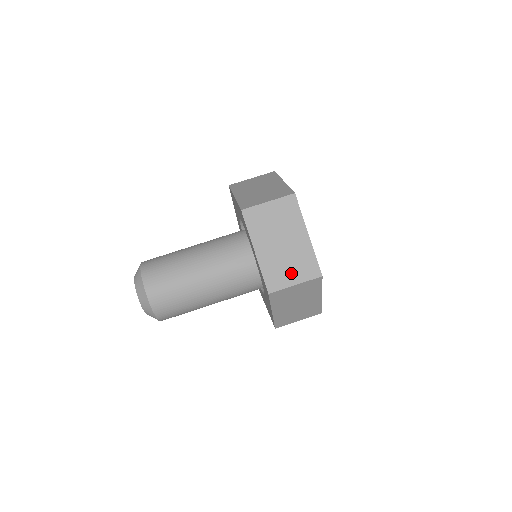
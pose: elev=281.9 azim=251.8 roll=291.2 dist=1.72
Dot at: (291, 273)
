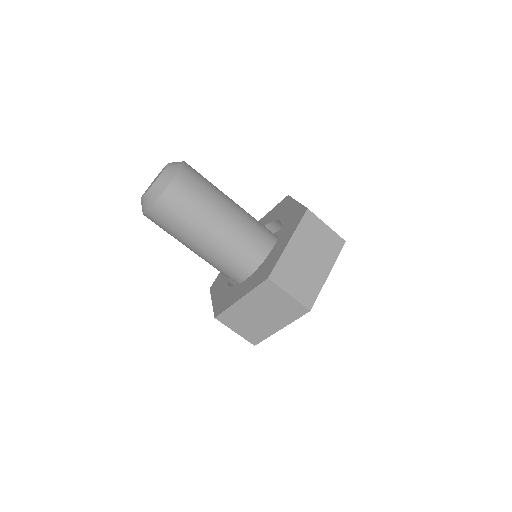
Dot at: (295, 284)
